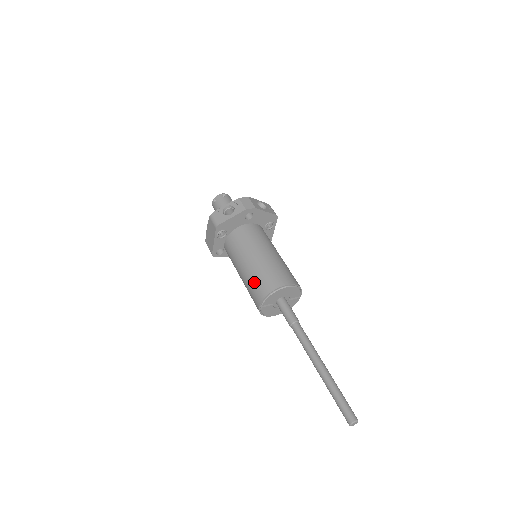
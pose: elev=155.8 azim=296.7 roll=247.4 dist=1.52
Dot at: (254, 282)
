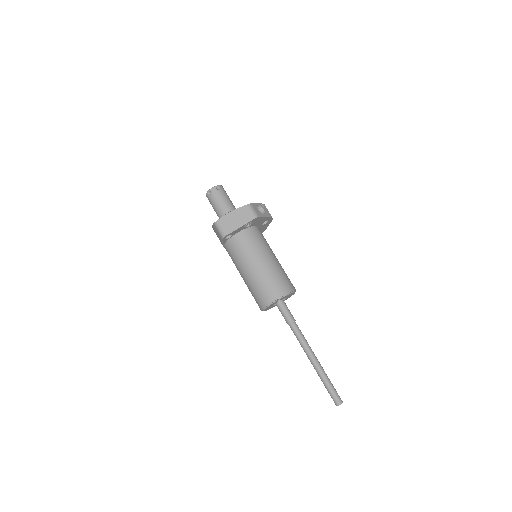
Dot at: (276, 278)
